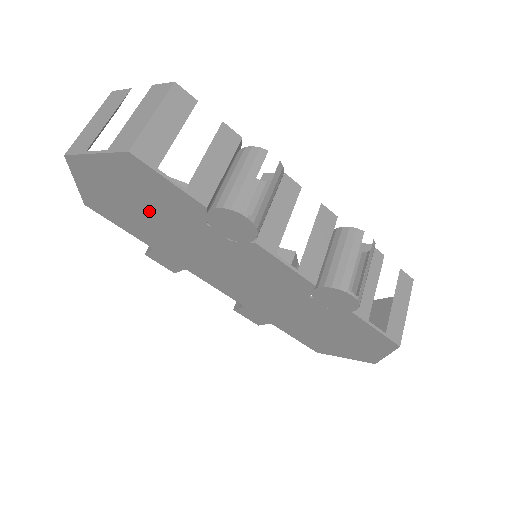
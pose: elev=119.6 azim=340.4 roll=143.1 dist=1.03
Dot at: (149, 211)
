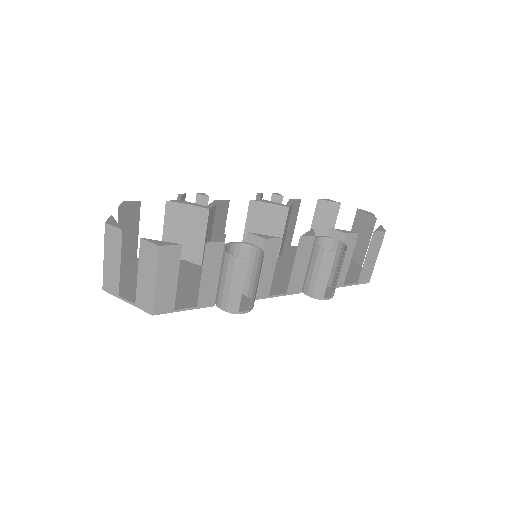
Dot at: occluded
